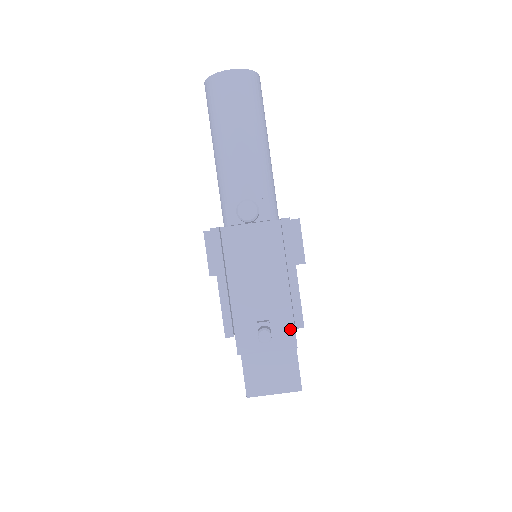
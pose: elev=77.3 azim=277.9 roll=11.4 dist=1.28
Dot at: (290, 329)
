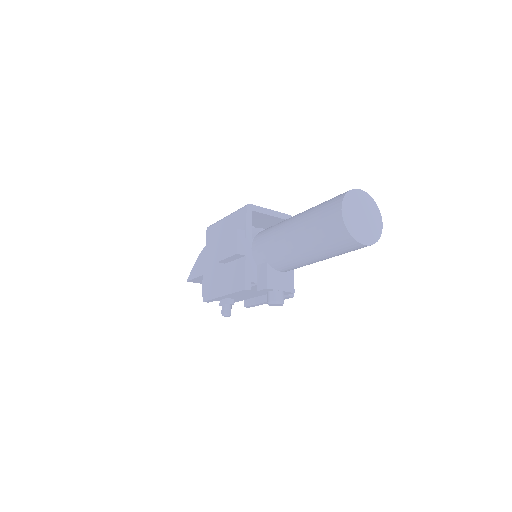
Dot at: occluded
